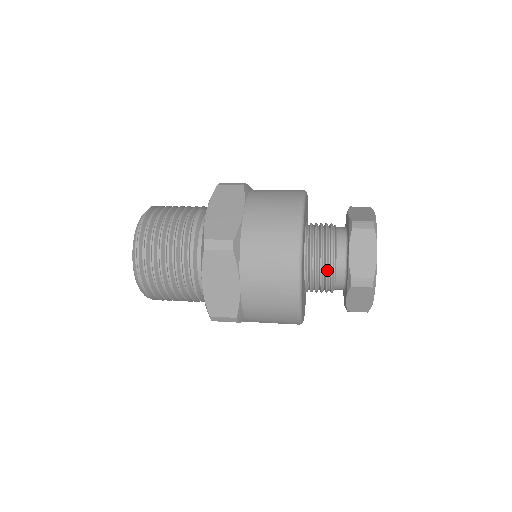
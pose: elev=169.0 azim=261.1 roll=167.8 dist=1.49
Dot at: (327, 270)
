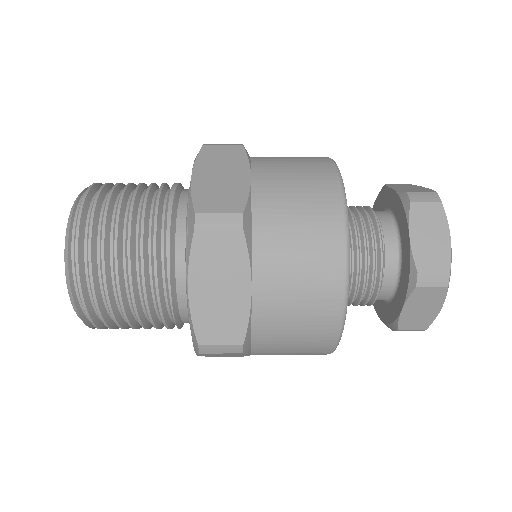
Dot at: (368, 216)
